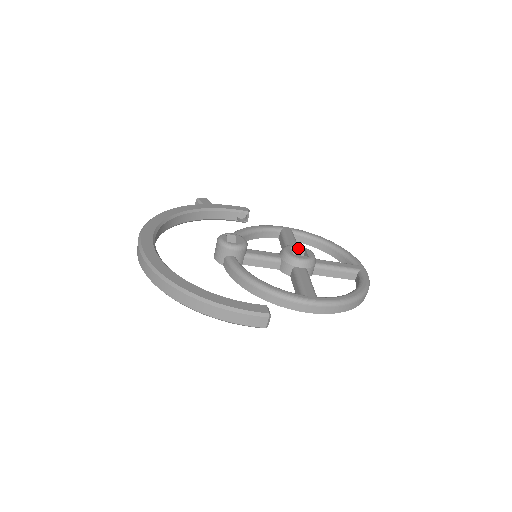
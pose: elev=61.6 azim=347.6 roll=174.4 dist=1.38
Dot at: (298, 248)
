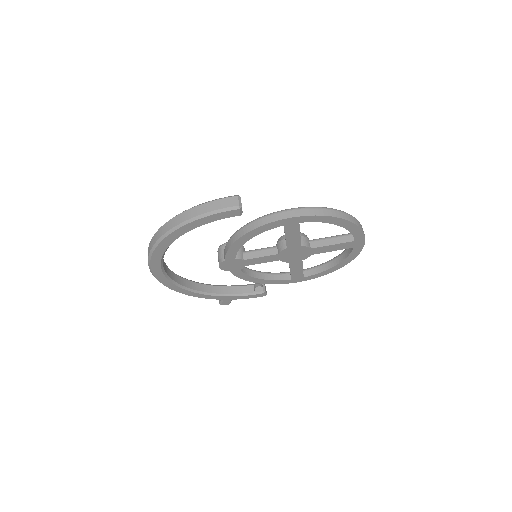
Dot at: occluded
